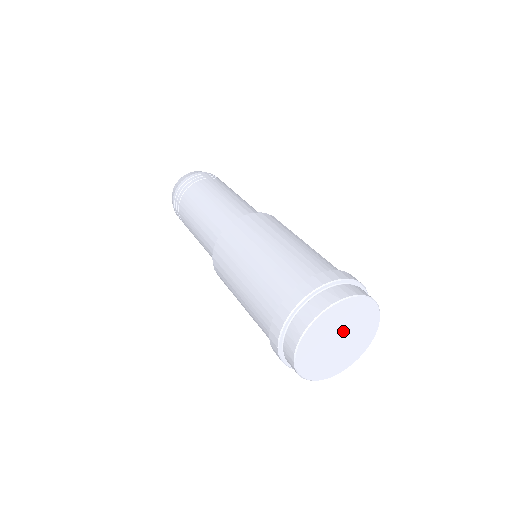
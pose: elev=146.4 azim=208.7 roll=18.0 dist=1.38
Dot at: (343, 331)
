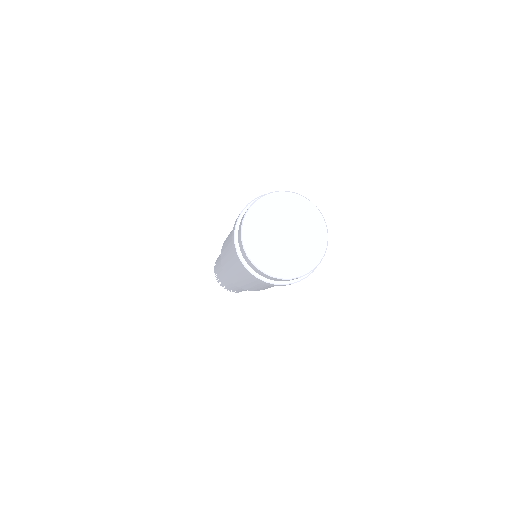
Dot at: (283, 226)
